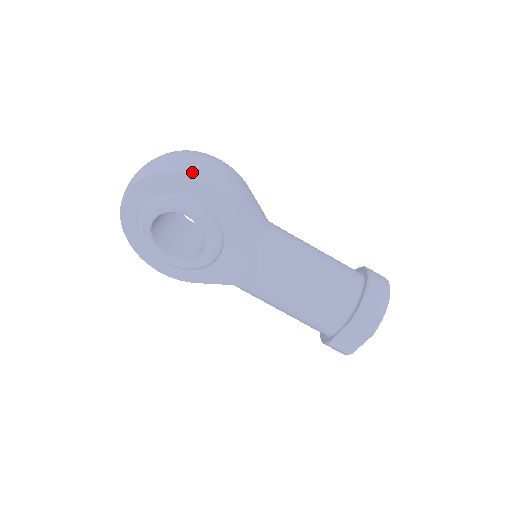
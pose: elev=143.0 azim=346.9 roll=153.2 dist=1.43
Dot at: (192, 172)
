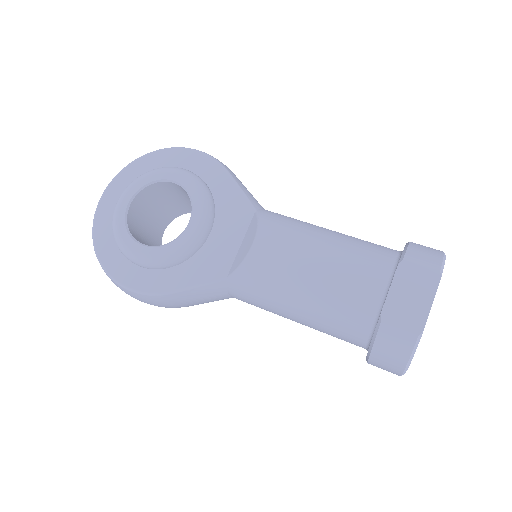
Dot at: (182, 148)
